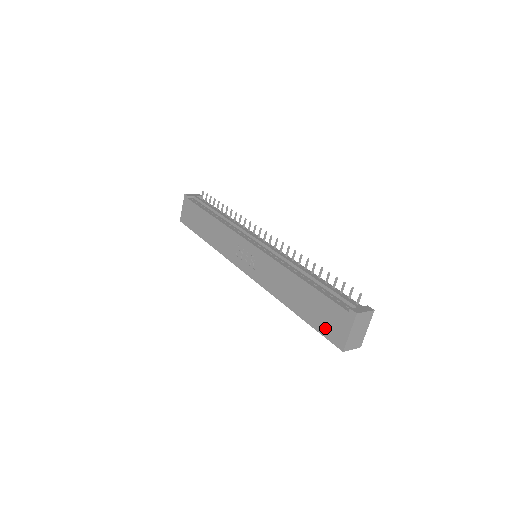
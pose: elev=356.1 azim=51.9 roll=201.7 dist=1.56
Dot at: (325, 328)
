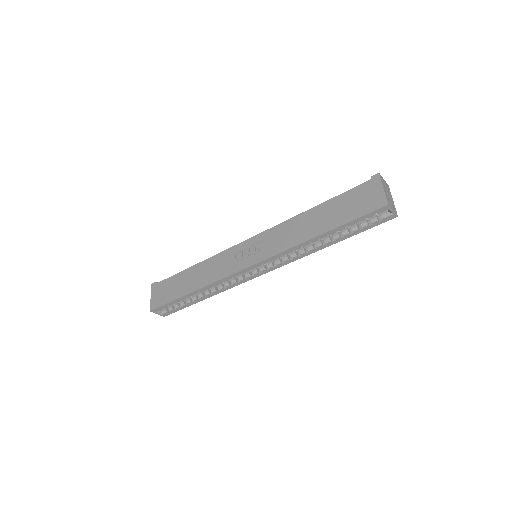
Dot at: (360, 209)
